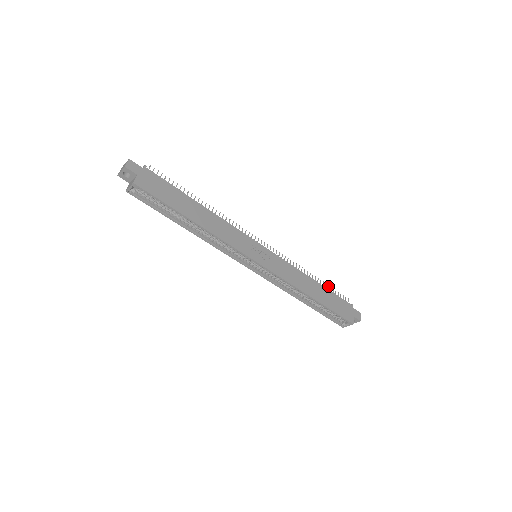
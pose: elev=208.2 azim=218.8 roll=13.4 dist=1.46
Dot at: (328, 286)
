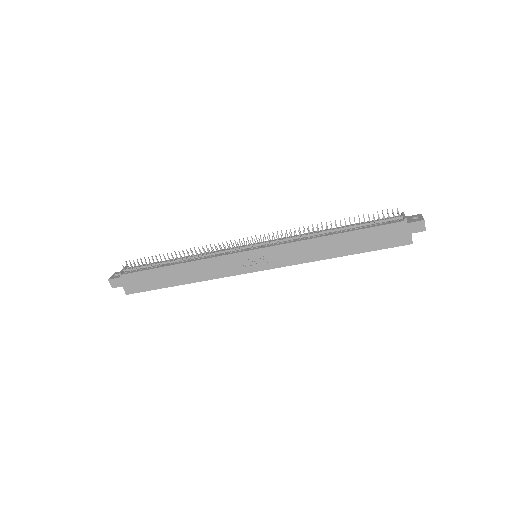
Dot at: (359, 221)
